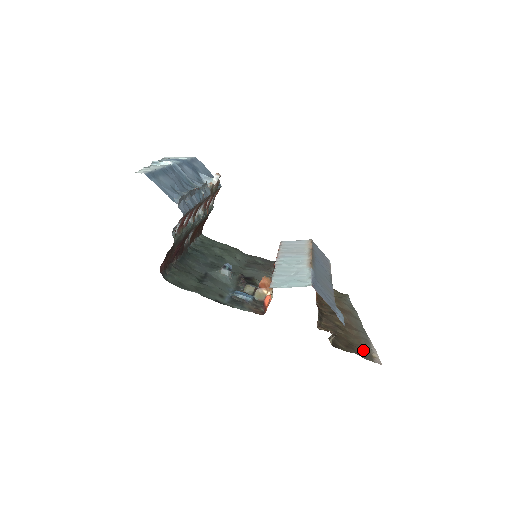
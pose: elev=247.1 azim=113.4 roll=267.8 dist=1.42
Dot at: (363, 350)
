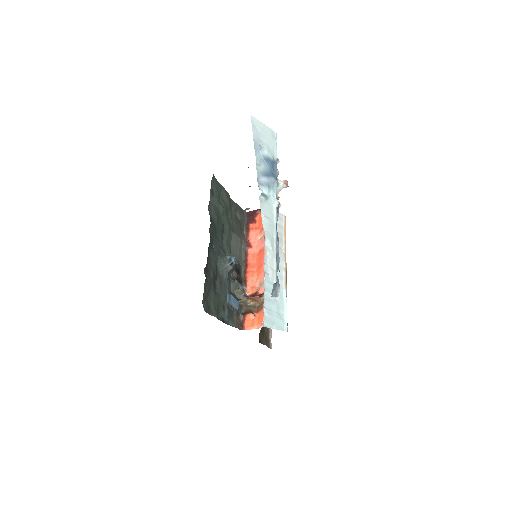
Dot at: (268, 335)
